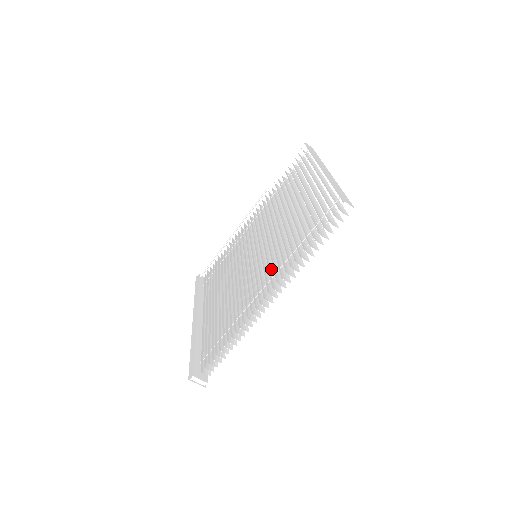
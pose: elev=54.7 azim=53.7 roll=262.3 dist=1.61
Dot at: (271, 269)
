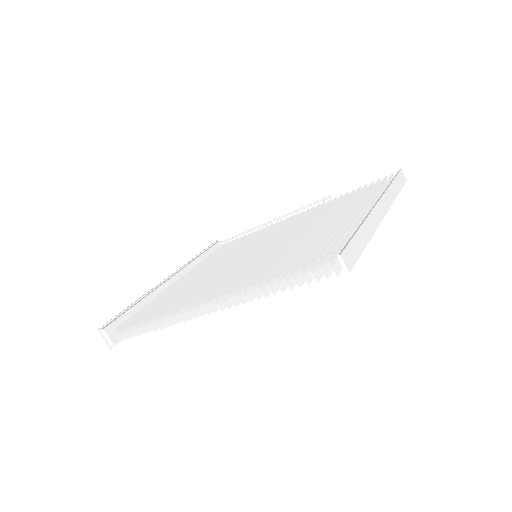
Dot at: occluded
